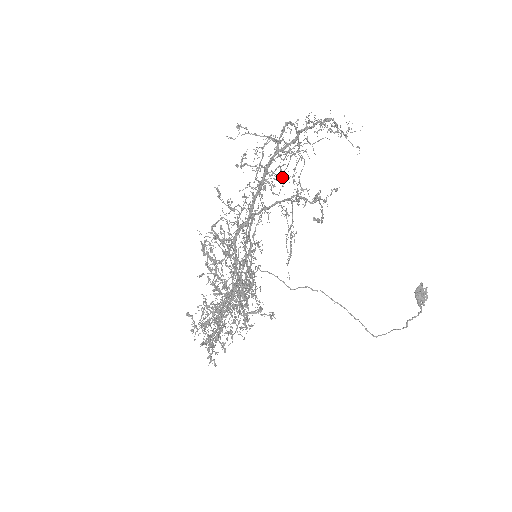
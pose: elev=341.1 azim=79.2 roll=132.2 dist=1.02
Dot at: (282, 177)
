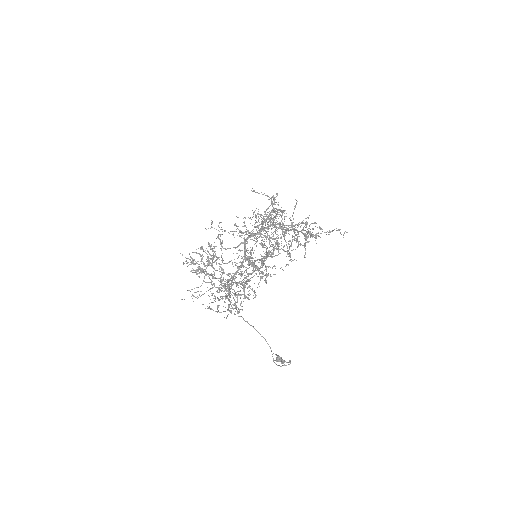
Dot at: occluded
